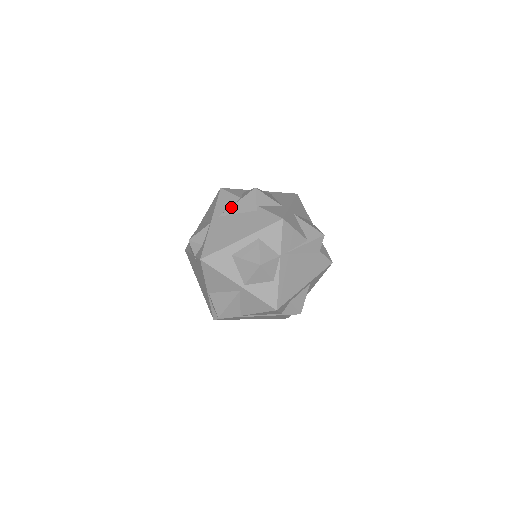
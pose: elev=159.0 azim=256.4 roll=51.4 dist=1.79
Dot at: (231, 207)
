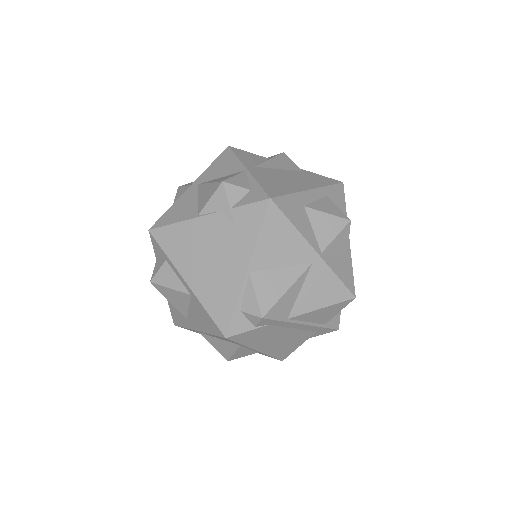
Dot at: (265, 161)
